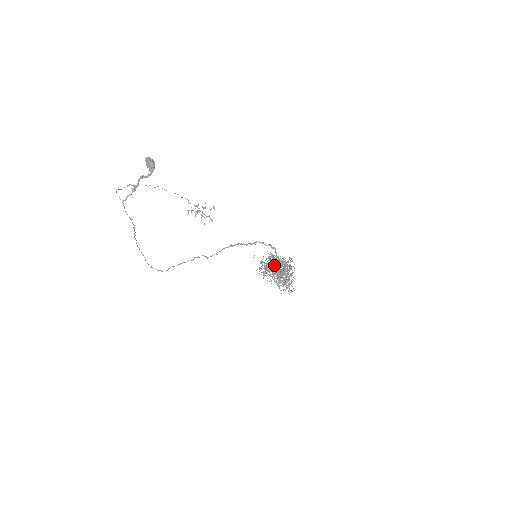
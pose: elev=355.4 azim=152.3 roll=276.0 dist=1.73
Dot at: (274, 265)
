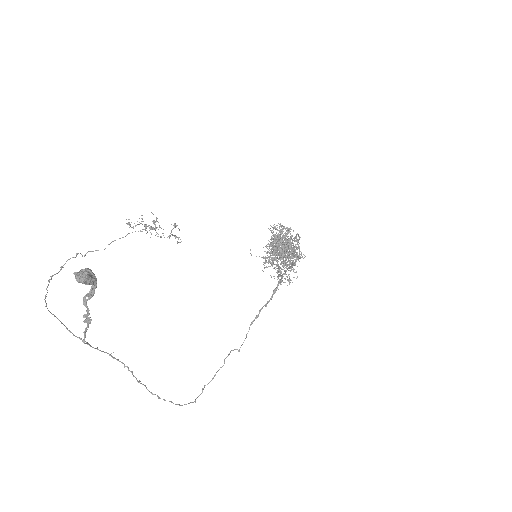
Dot at: occluded
